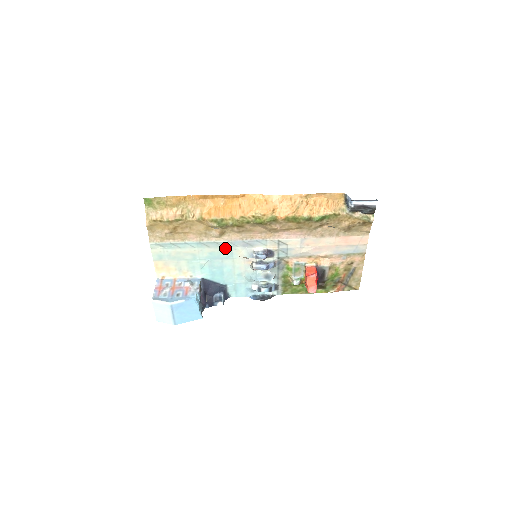
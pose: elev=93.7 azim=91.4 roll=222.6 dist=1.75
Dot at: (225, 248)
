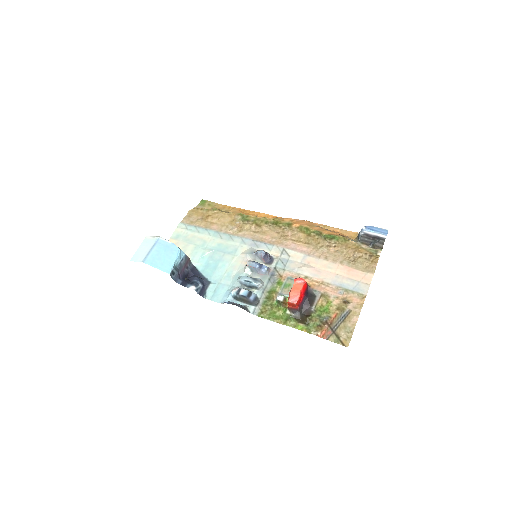
Dot at: (234, 243)
